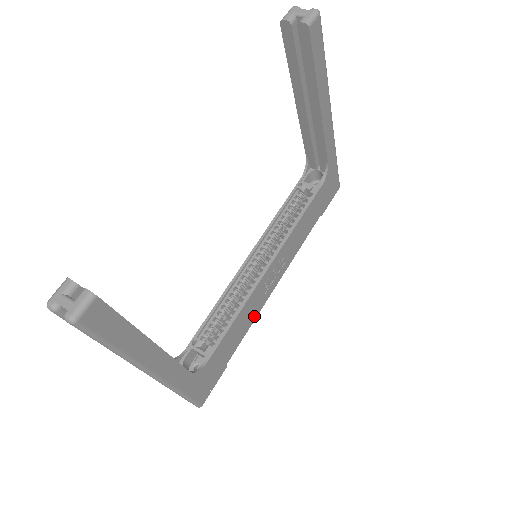
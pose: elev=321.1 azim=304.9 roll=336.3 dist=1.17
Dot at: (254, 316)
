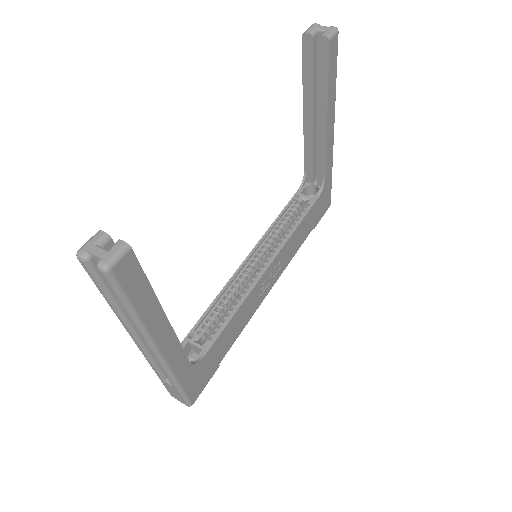
Dot at: (249, 317)
